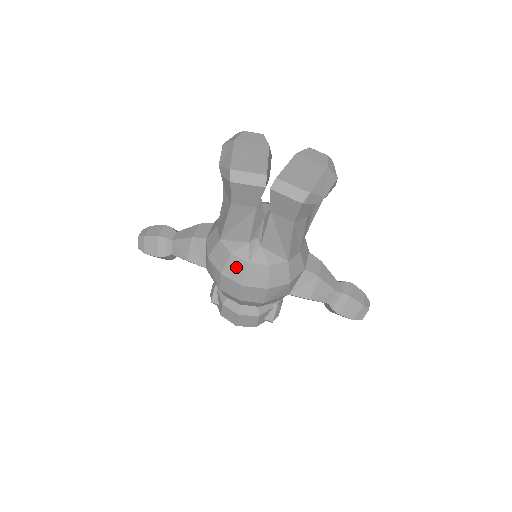
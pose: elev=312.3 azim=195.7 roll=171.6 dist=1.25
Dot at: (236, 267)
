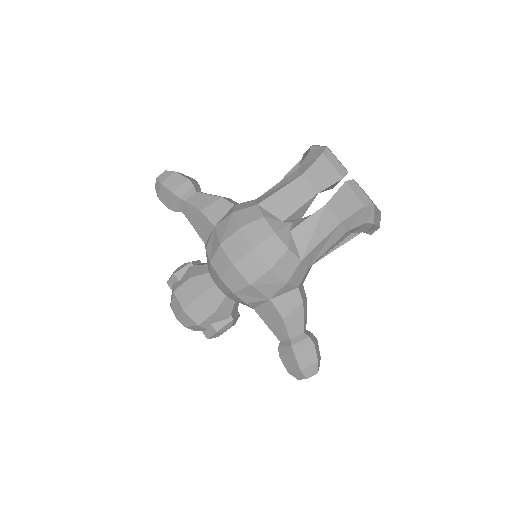
Dot at: (260, 230)
